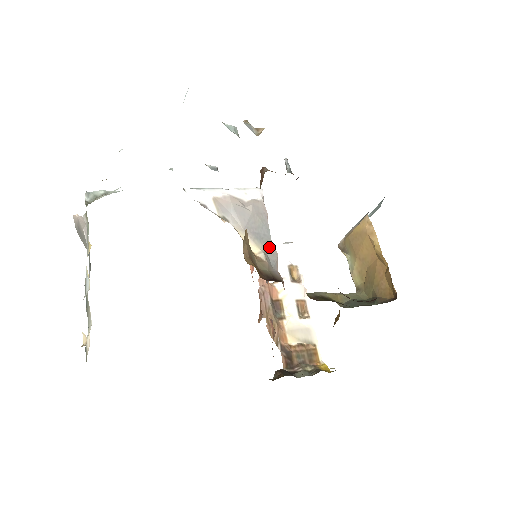
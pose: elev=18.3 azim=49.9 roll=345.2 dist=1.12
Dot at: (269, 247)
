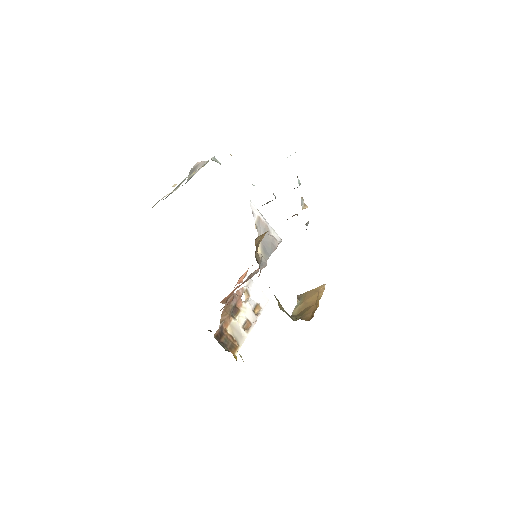
Dot at: (265, 259)
